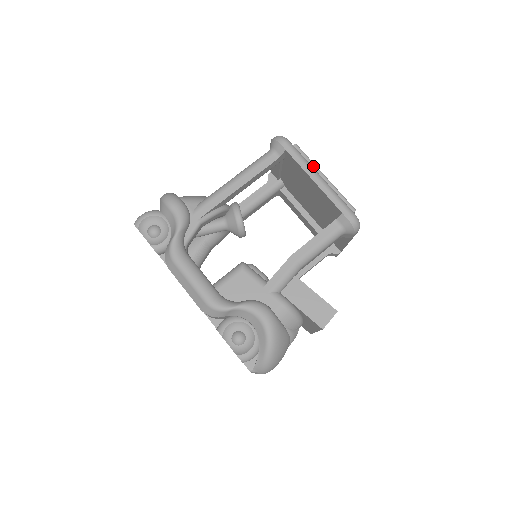
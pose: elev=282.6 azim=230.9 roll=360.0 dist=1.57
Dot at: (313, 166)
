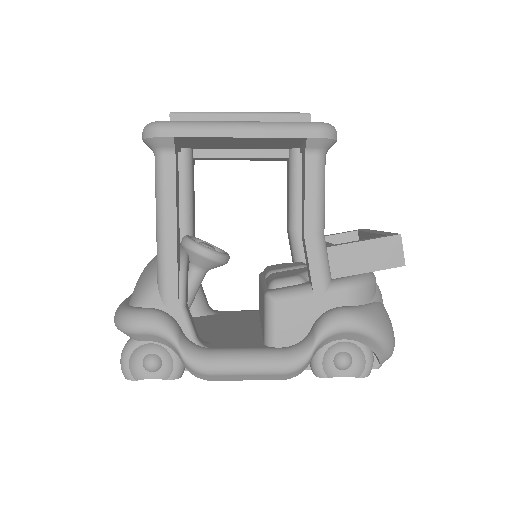
Dot at: (216, 116)
